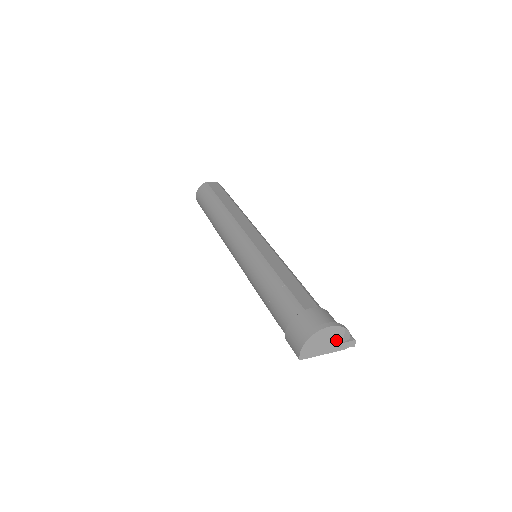
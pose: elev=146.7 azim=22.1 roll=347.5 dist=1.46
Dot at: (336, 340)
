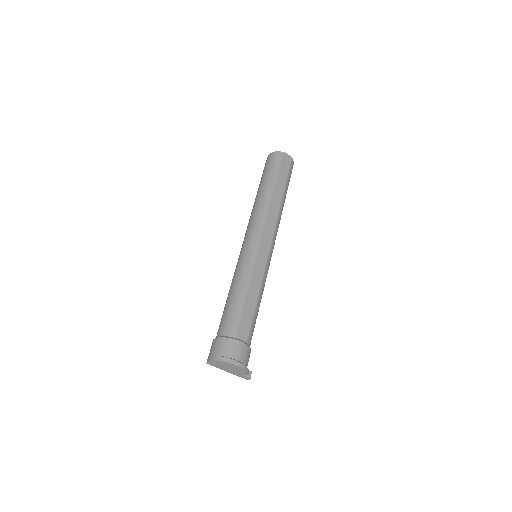
Dot at: (237, 371)
